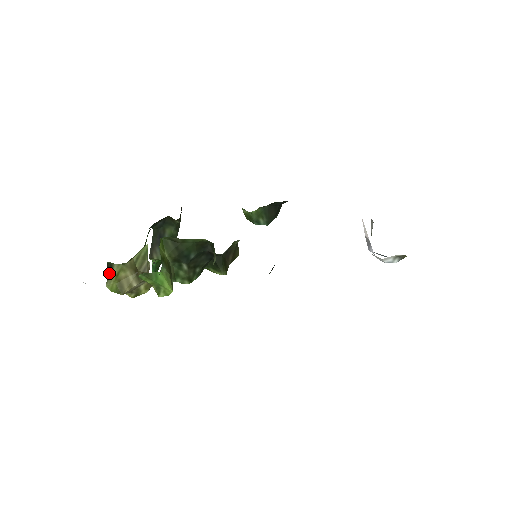
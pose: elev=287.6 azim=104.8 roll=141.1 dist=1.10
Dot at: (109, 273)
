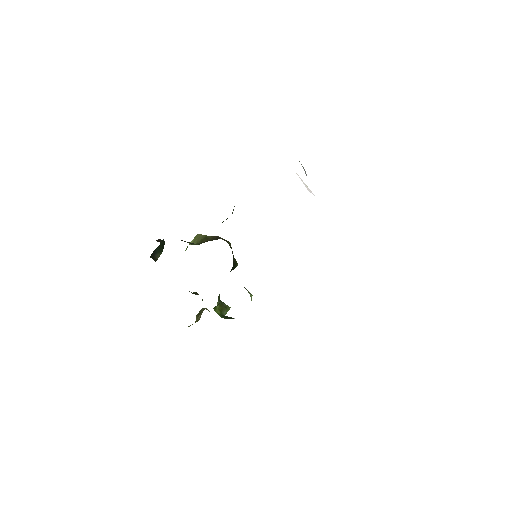
Dot at: occluded
